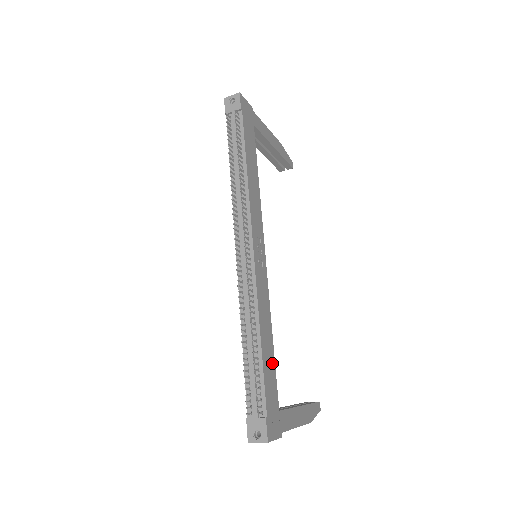
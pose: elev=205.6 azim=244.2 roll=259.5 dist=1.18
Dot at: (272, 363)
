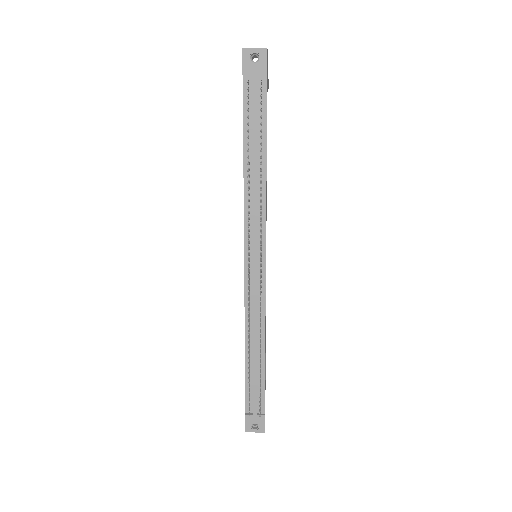
Dot at: occluded
